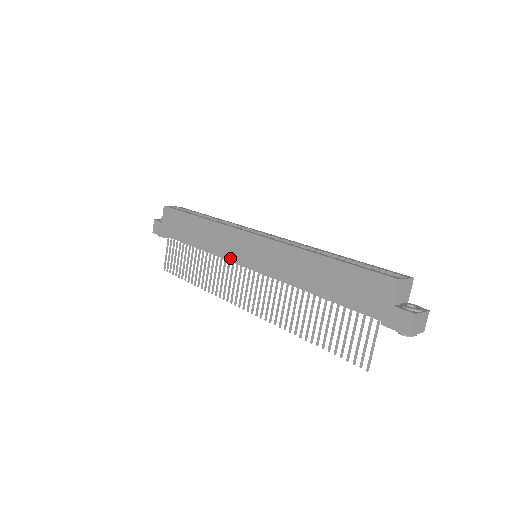
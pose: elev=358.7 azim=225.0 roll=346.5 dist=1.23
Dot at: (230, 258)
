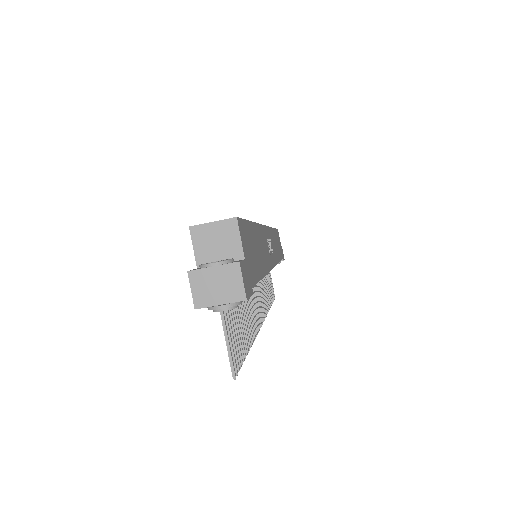
Dot at: occluded
